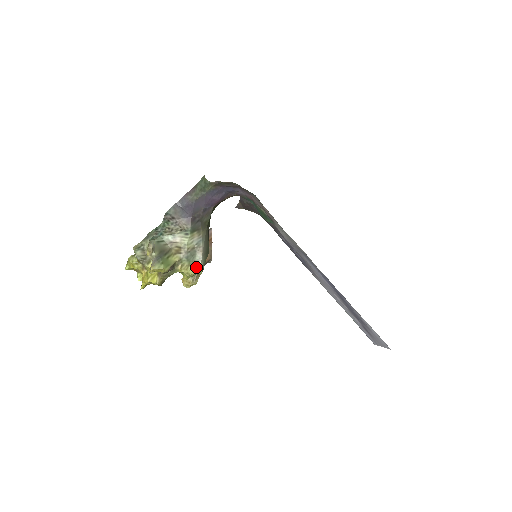
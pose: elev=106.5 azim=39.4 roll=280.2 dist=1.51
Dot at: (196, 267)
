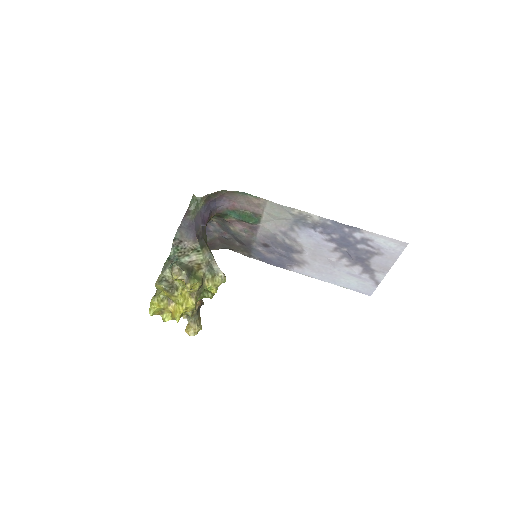
Dot at: (219, 277)
